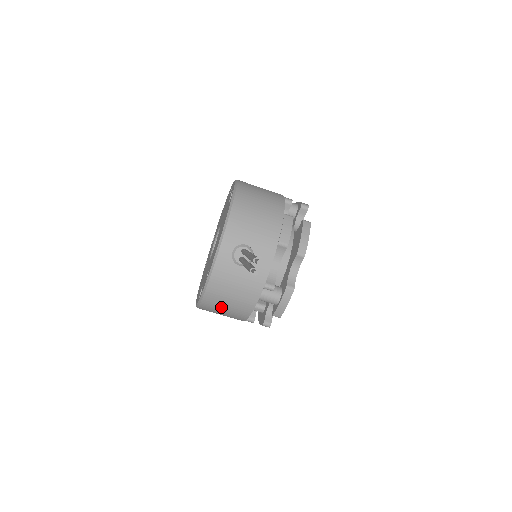
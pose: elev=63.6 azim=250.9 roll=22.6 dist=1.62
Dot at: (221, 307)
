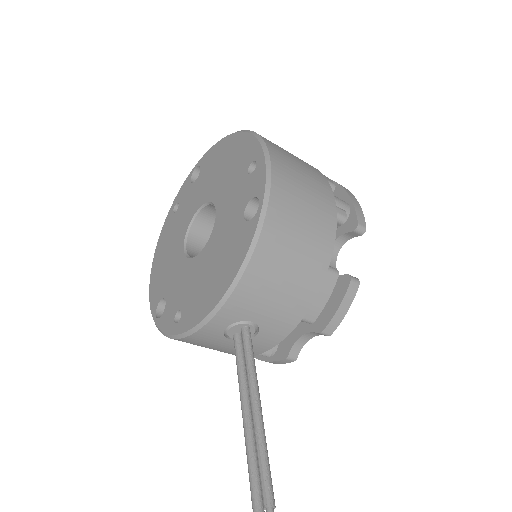
Dot at: occluded
